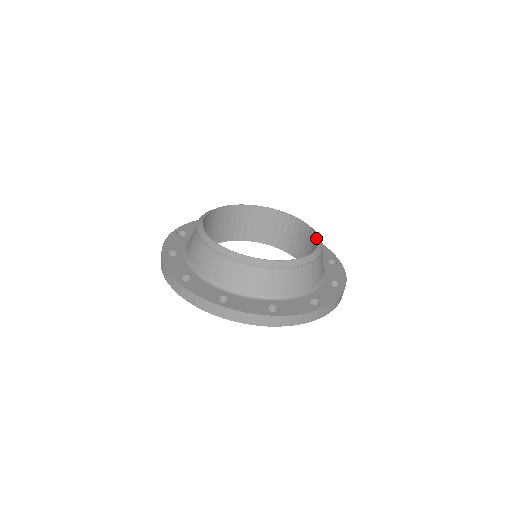
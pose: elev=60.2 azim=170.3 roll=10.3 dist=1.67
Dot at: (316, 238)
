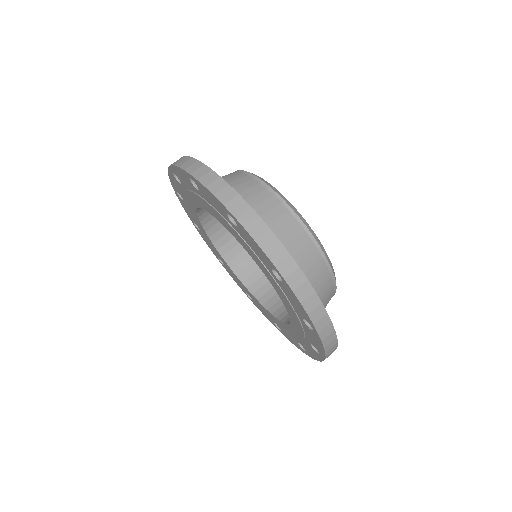
Dot at: occluded
